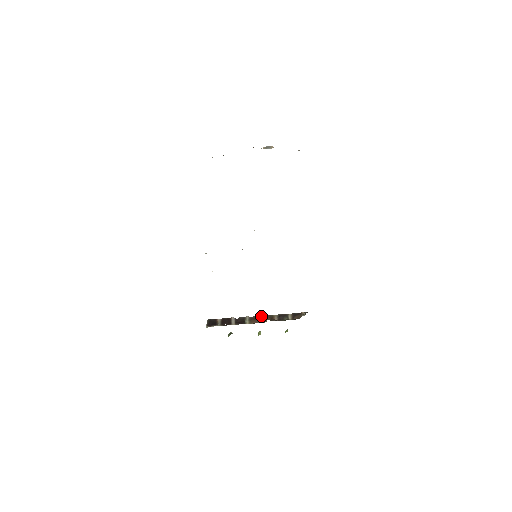
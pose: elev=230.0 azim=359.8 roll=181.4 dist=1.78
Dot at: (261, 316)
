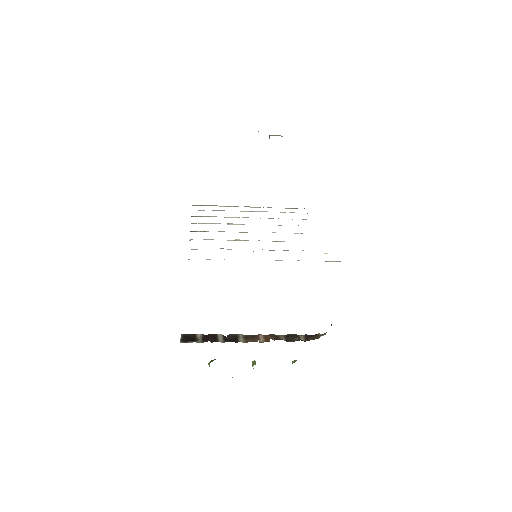
Dot at: (261, 334)
